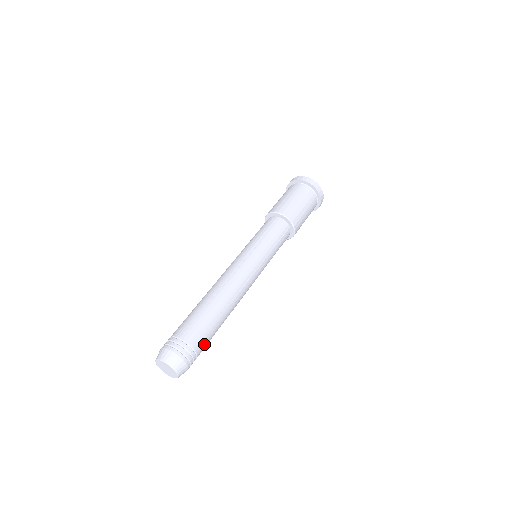
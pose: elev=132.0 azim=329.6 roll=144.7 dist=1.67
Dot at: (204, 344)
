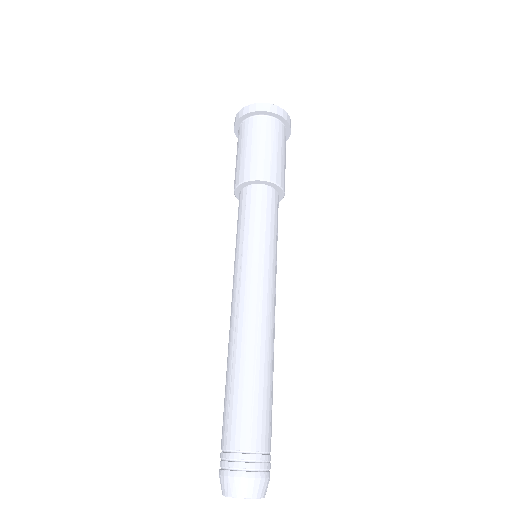
Dot at: (263, 430)
